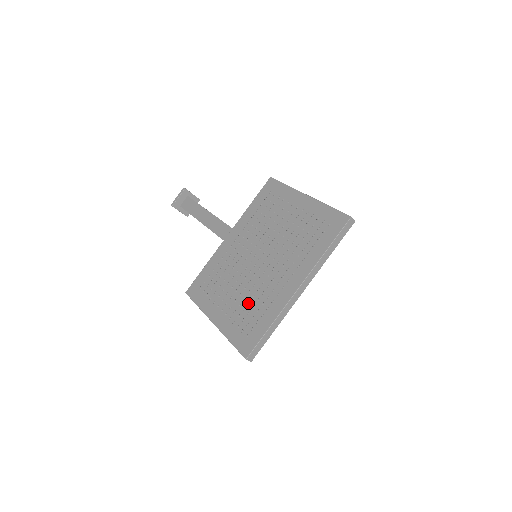
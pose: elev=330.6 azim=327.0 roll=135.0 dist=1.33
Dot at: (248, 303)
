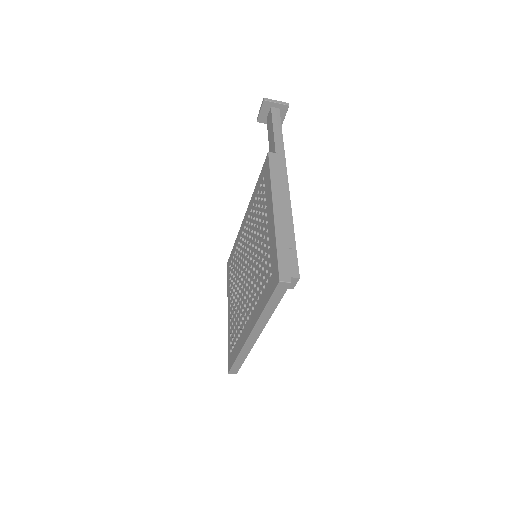
Dot at: (236, 317)
